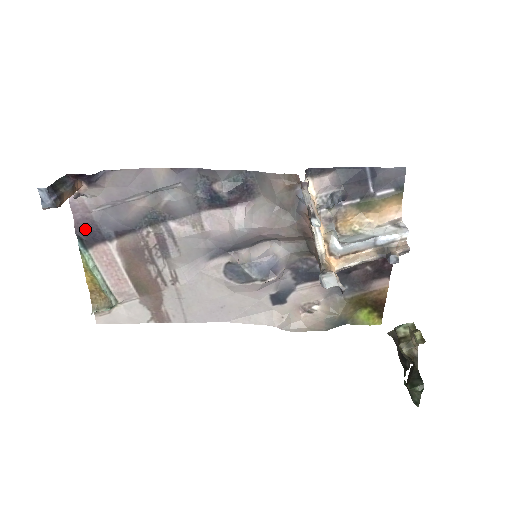
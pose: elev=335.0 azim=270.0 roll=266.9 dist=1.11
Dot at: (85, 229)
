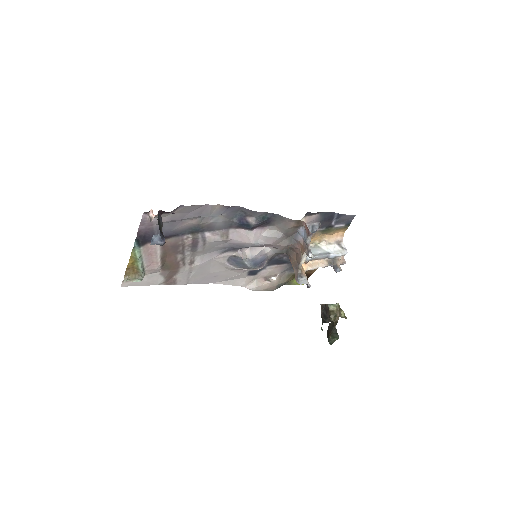
Dot at: (144, 234)
